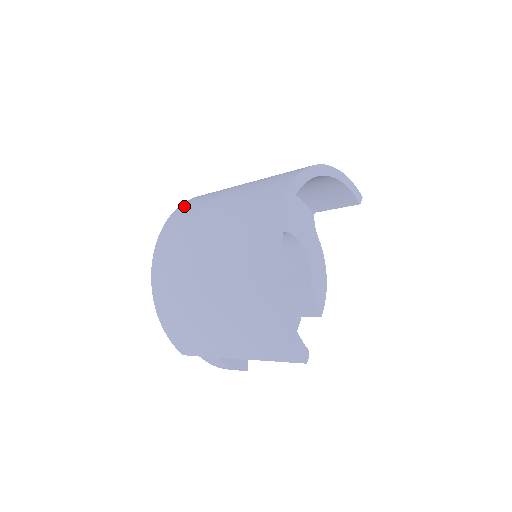
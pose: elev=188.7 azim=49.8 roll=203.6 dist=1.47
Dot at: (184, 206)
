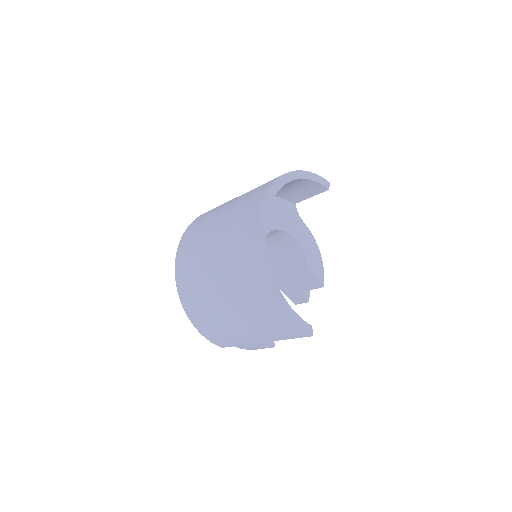
Dot at: (188, 232)
